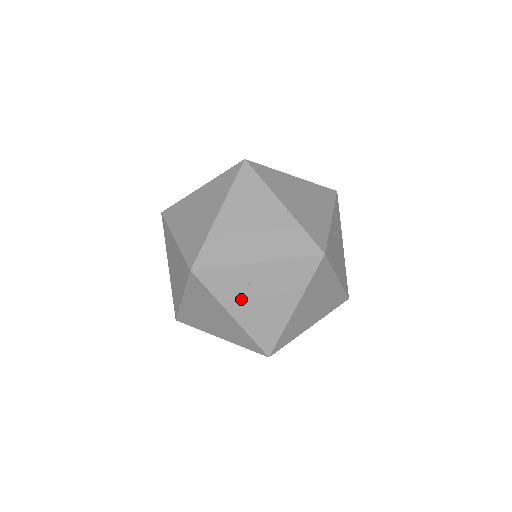
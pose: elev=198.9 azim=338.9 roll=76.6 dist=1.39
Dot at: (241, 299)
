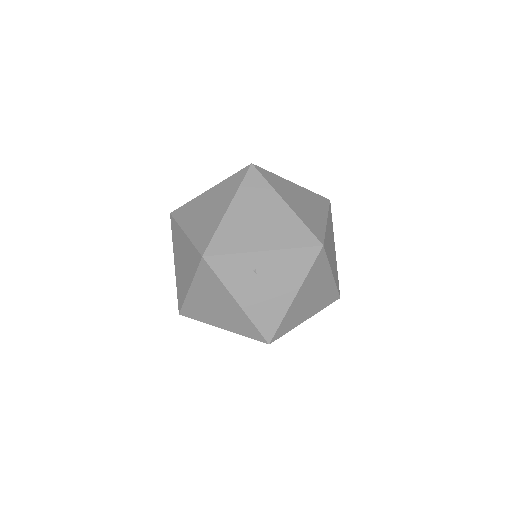
Dot at: (246, 286)
